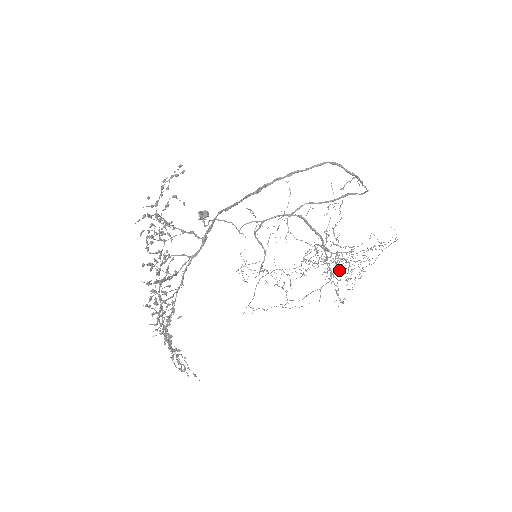
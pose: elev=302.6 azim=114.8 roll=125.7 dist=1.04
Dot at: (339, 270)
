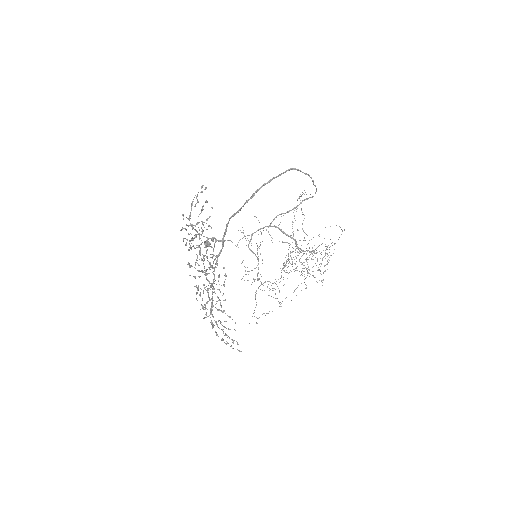
Dot at: occluded
